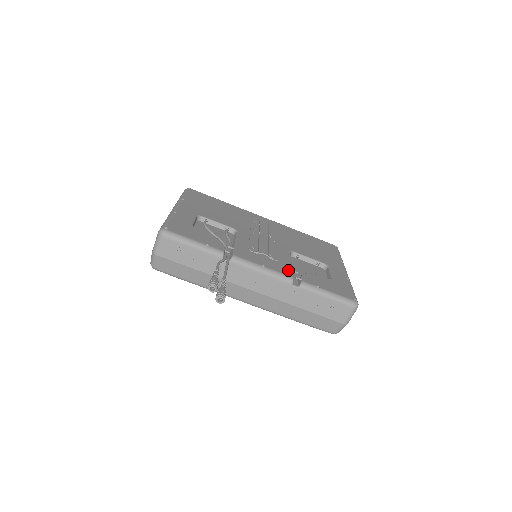
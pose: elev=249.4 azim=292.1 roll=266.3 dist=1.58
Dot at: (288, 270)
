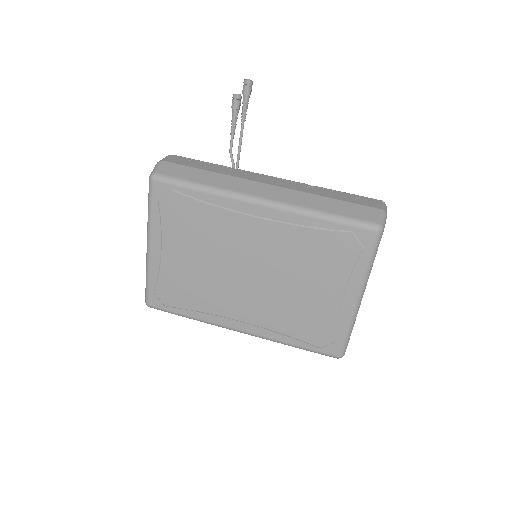
Dot at: occluded
